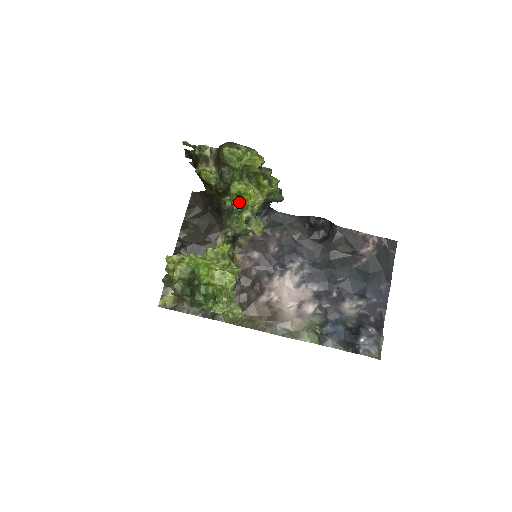
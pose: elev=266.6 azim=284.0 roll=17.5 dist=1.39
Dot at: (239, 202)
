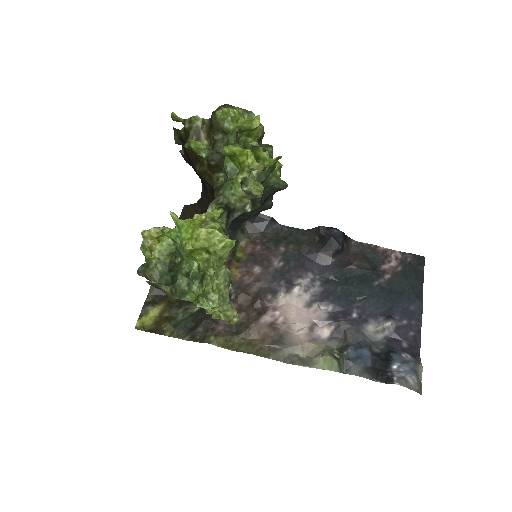
Dot at: (234, 170)
